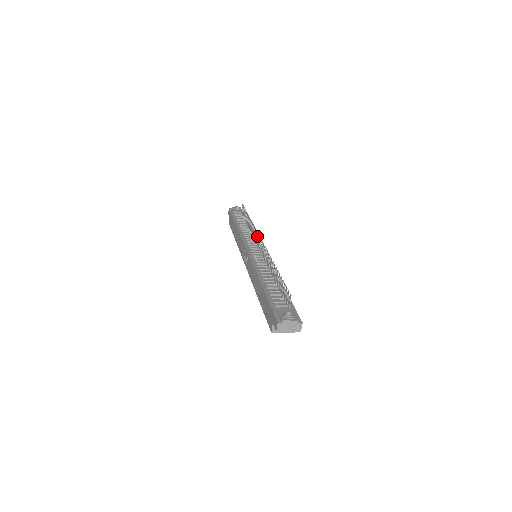
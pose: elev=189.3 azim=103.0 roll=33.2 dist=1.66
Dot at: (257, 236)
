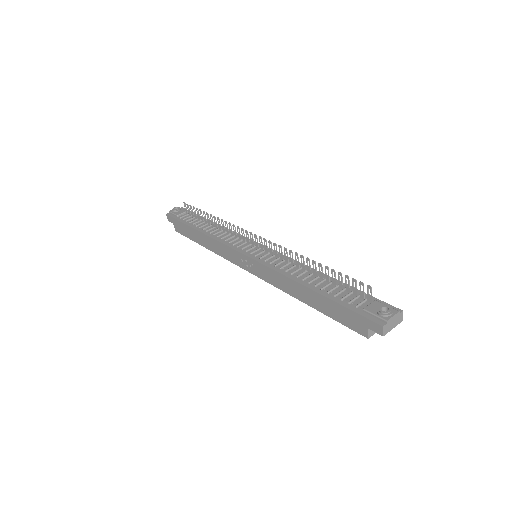
Dot at: (243, 233)
